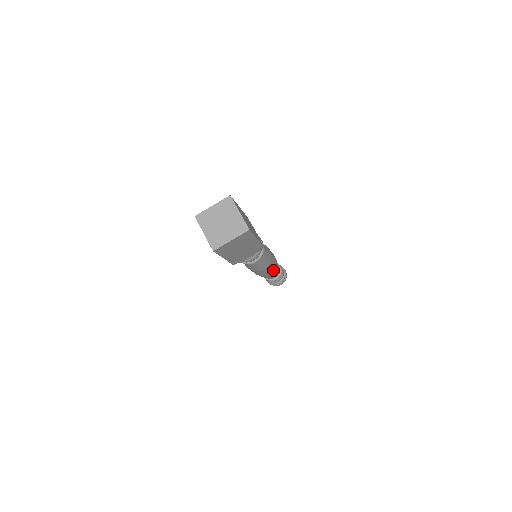
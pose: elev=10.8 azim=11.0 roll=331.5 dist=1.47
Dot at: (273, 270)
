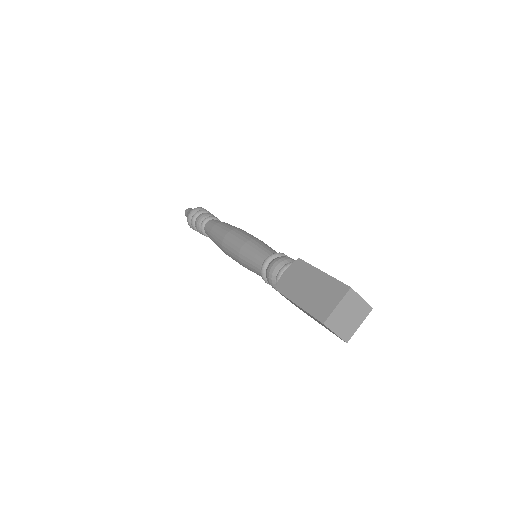
Dot at: occluded
